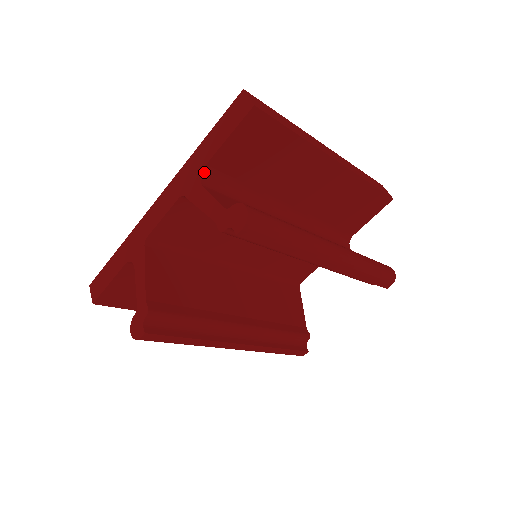
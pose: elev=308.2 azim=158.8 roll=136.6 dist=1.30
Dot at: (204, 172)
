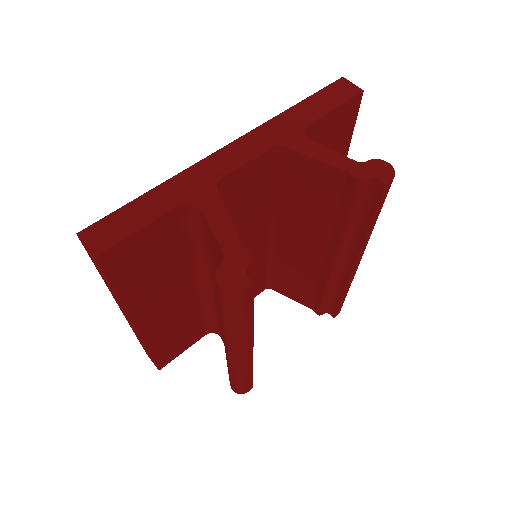
Dot at: (306, 130)
